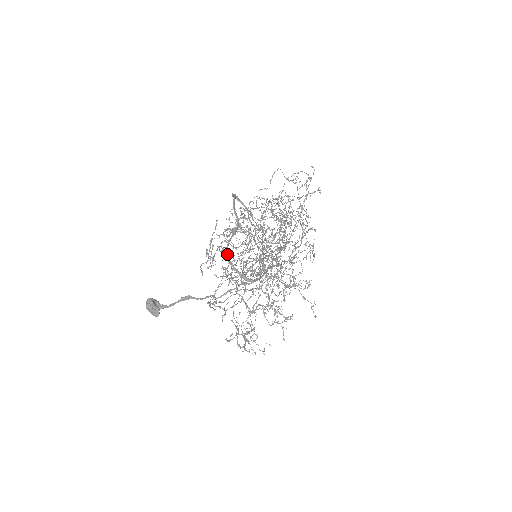
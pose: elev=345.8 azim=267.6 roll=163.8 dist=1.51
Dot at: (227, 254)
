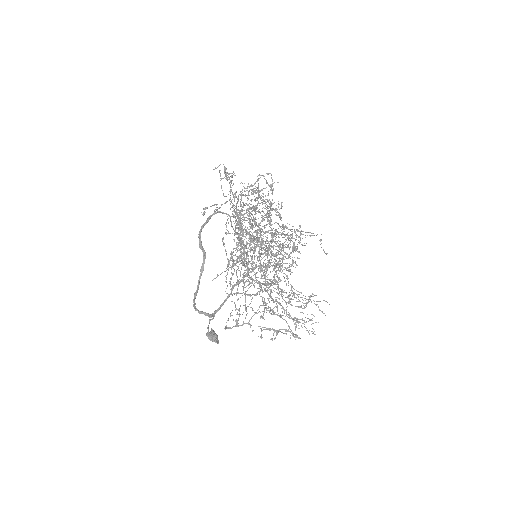
Dot at: (193, 300)
